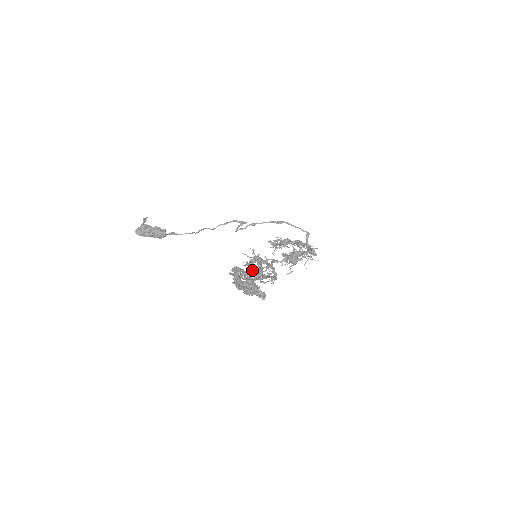
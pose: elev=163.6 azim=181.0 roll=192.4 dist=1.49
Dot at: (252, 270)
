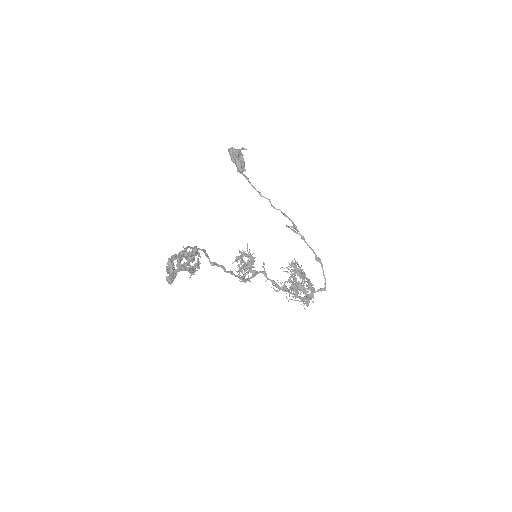
Dot at: (242, 259)
